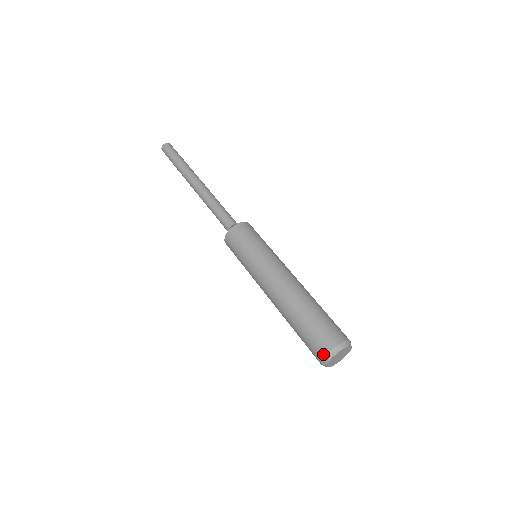
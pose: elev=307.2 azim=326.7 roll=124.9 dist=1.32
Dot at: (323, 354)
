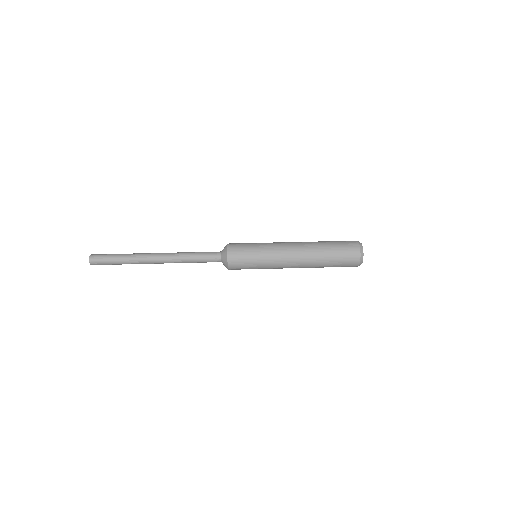
Dot at: (357, 265)
